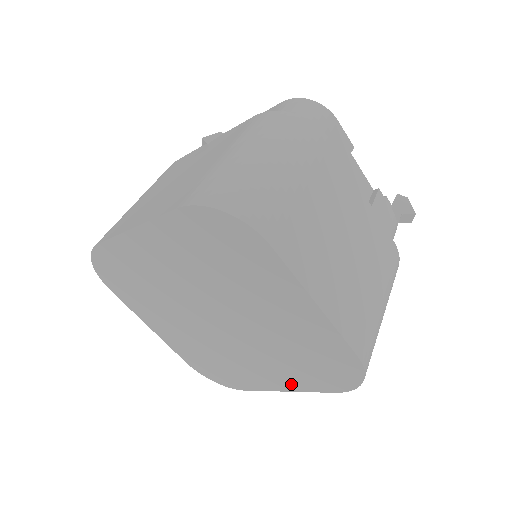
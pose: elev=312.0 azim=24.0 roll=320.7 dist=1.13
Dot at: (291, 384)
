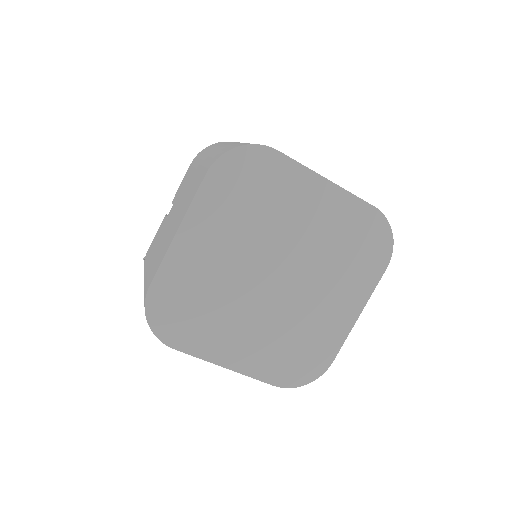
Dot at: (357, 300)
